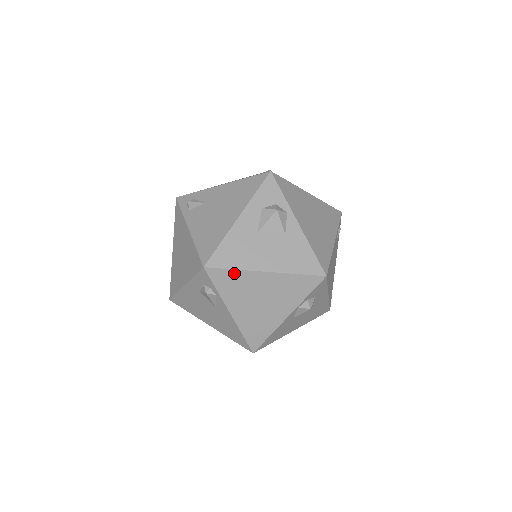
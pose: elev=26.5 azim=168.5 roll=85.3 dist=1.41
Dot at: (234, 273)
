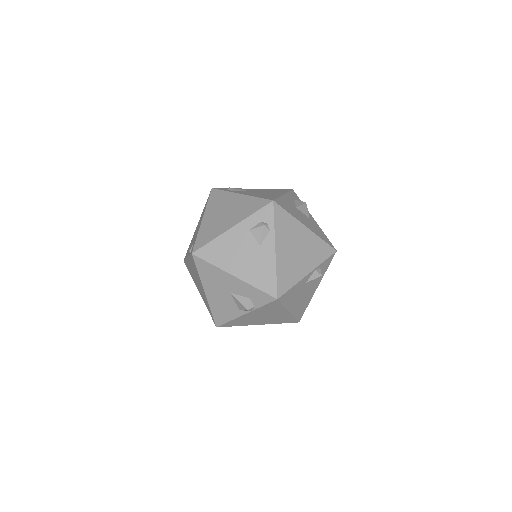
Dot at: (289, 217)
